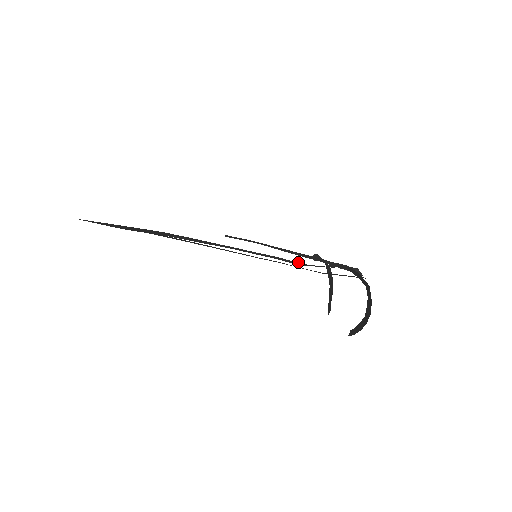
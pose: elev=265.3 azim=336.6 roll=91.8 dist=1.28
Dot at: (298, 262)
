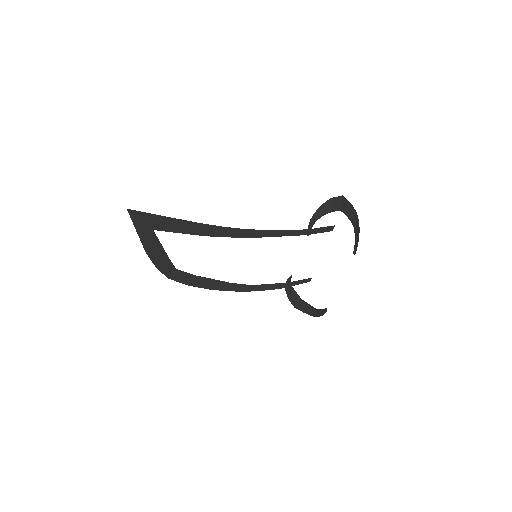
Dot at: (280, 283)
